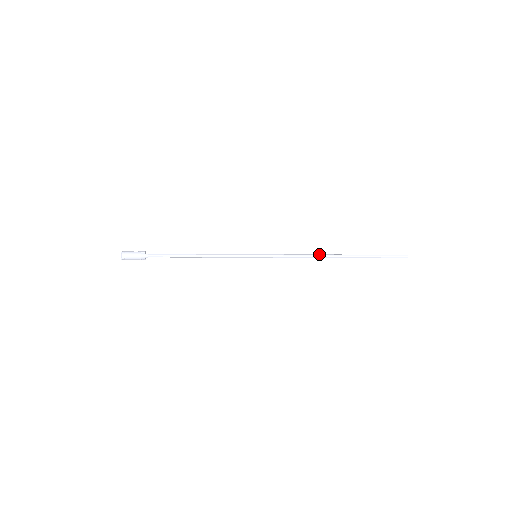
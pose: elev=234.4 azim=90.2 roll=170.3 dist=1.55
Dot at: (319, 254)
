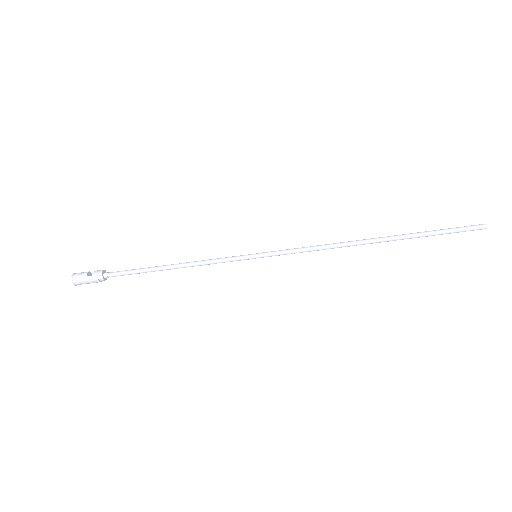
Dot at: (348, 243)
